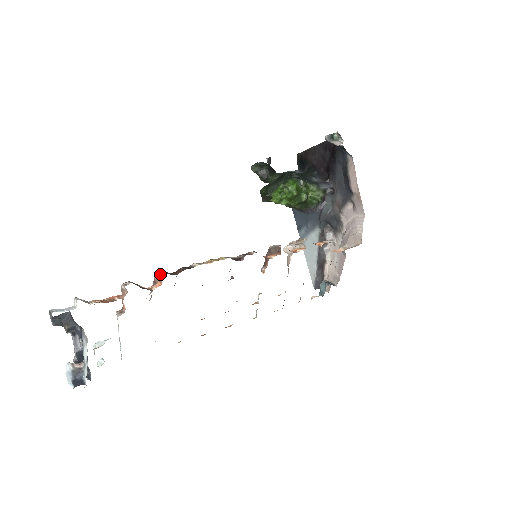
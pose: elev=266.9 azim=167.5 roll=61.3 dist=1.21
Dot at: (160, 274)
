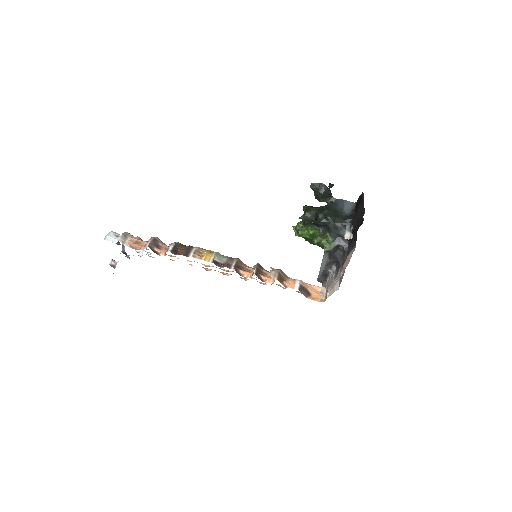
Dot at: (169, 248)
